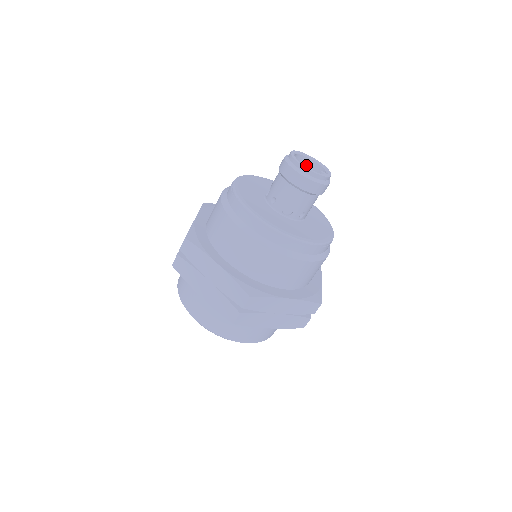
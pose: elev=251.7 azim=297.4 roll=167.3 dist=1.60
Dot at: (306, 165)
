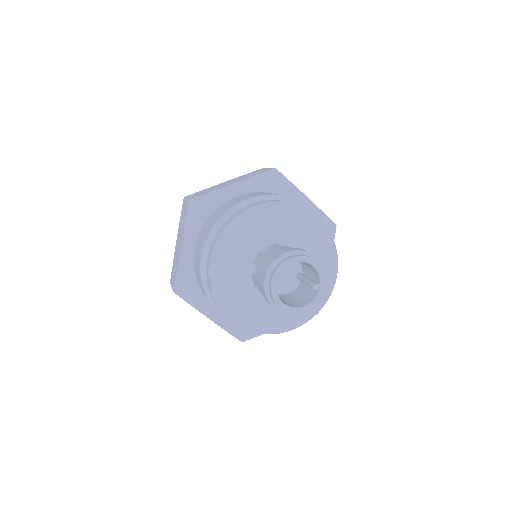
Dot at: occluded
